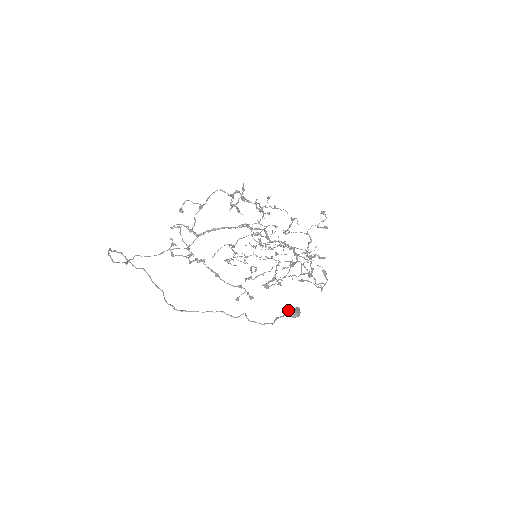
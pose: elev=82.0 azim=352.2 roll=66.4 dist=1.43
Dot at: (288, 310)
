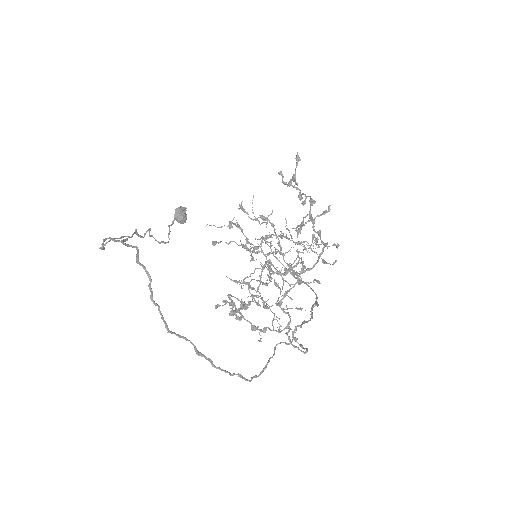
Dot at: (179, 214)
